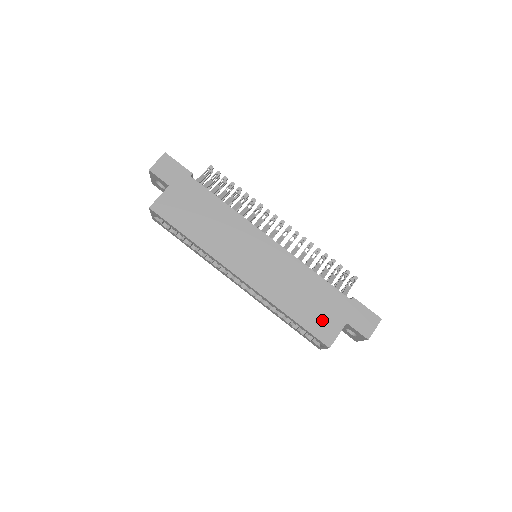
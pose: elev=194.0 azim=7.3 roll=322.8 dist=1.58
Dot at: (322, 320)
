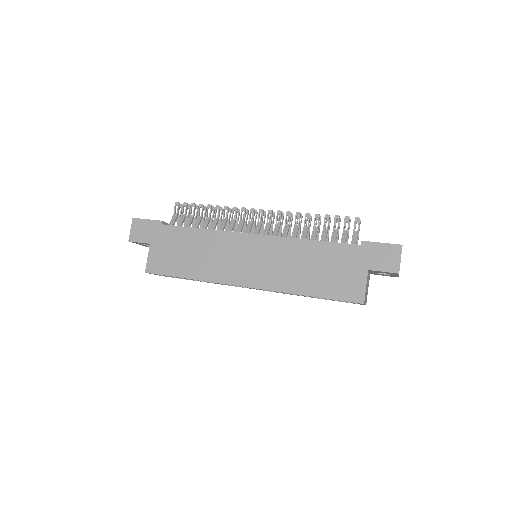
Dot at: (342, 281)
